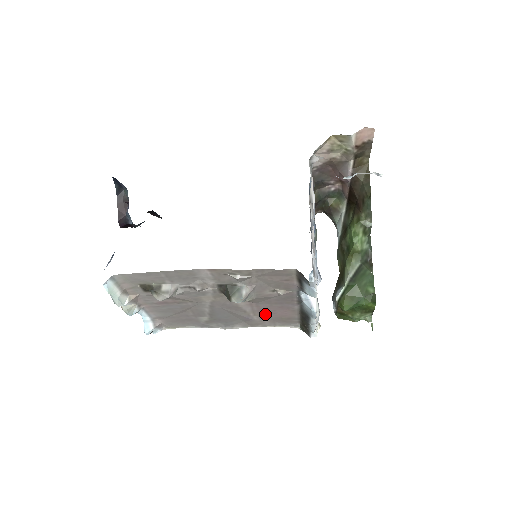
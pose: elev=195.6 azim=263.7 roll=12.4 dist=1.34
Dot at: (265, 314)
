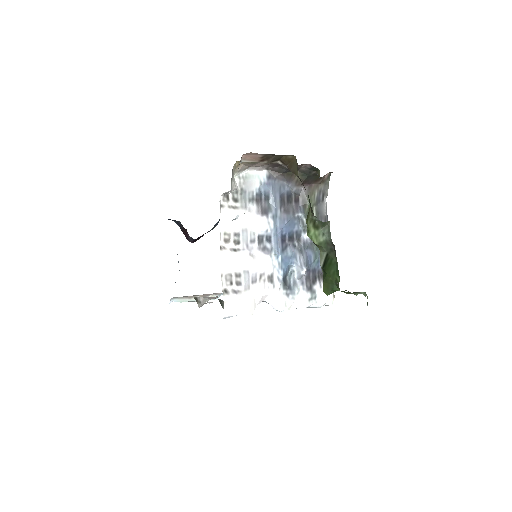
Dot at: occluded
